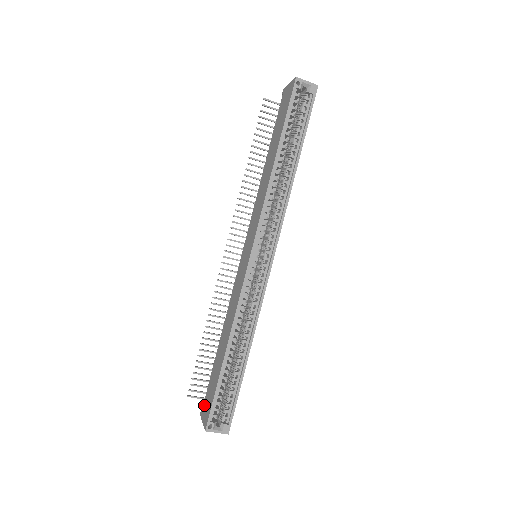
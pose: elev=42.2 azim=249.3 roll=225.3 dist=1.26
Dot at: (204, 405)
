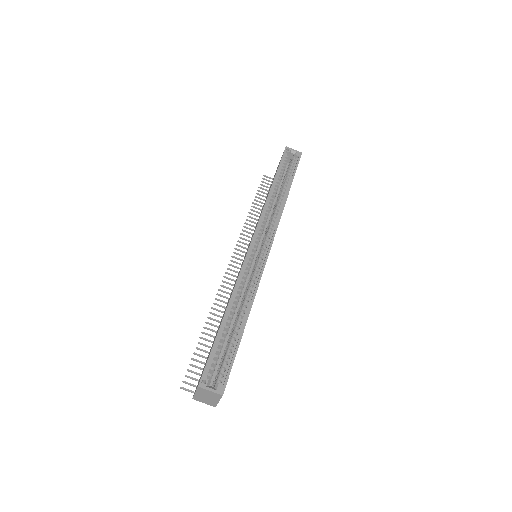
Dot at: (198, 382)
